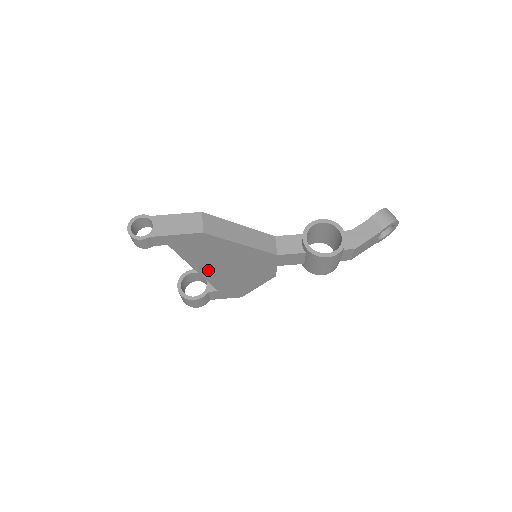
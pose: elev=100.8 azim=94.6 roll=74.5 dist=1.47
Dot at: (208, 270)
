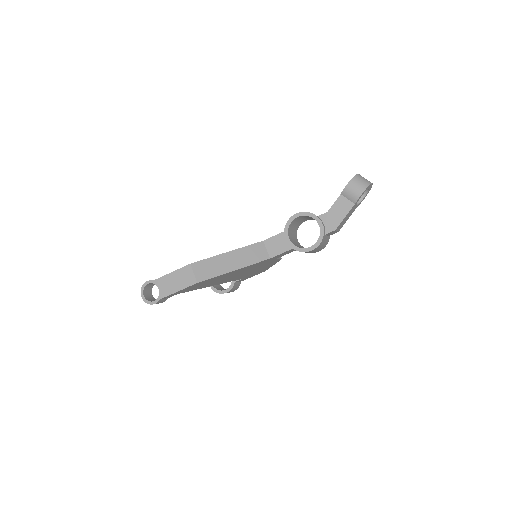
Dot at: (222, 282)
